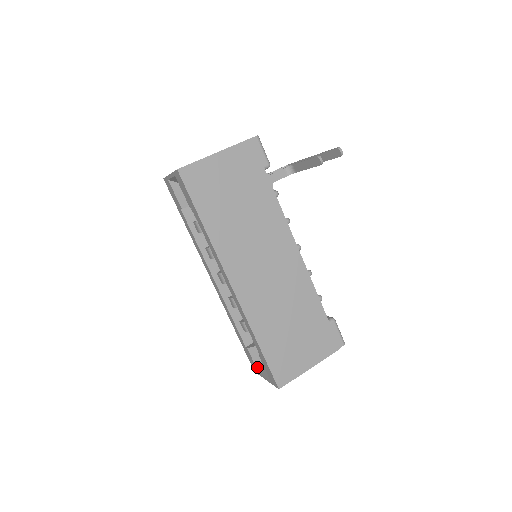
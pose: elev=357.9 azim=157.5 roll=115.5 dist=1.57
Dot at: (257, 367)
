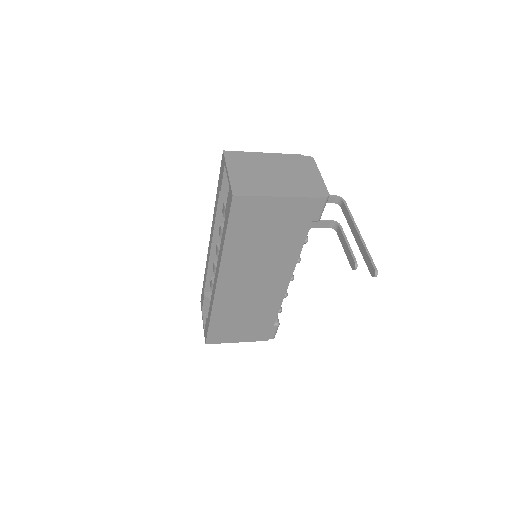
Dot at: (203, 307)
